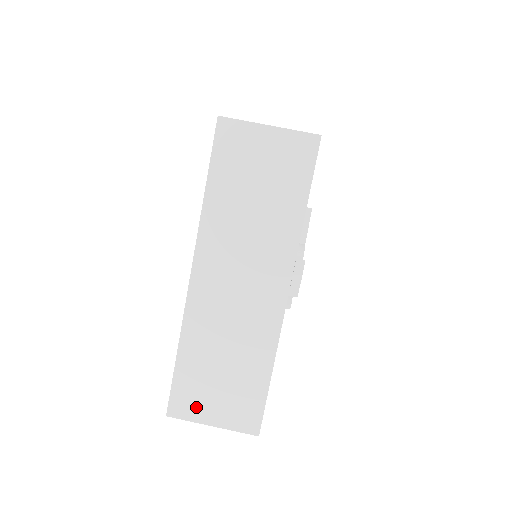
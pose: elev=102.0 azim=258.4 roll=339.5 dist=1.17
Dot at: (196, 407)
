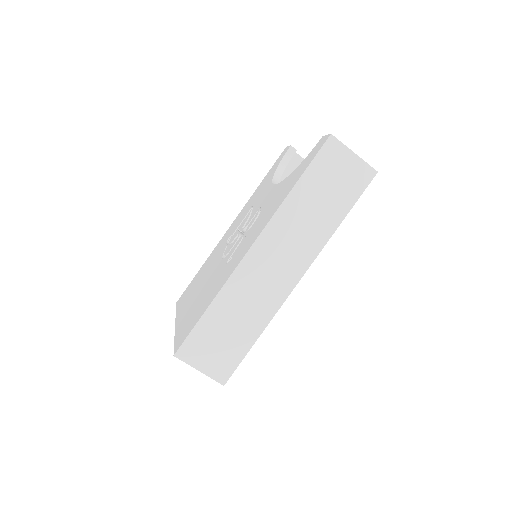
Dot at: occluded
